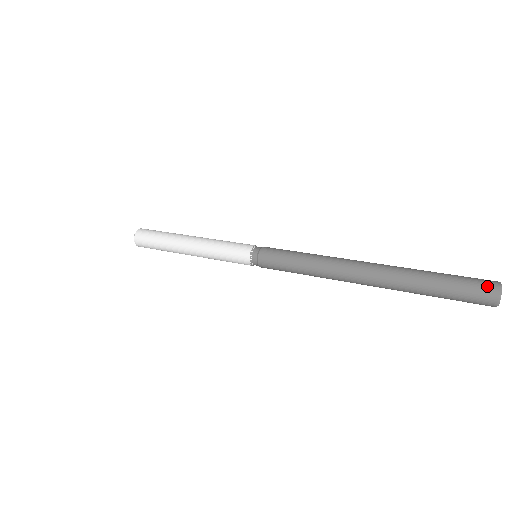
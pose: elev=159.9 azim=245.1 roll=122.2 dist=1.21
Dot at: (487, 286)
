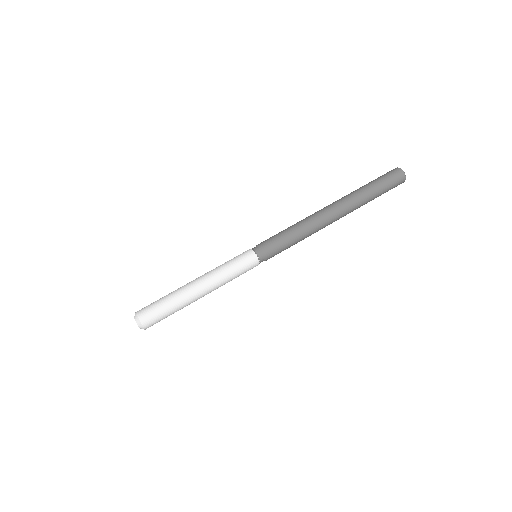
Dot at: occluded
